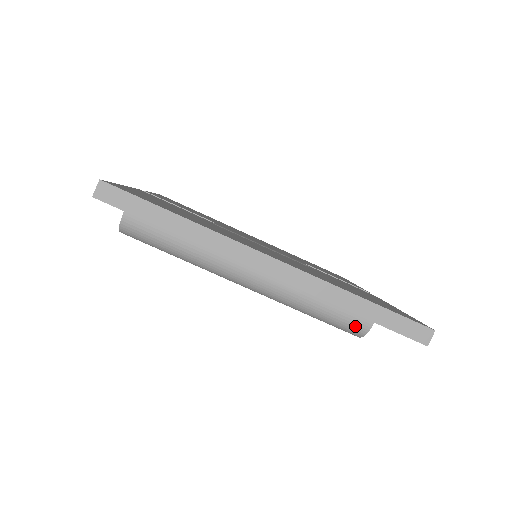
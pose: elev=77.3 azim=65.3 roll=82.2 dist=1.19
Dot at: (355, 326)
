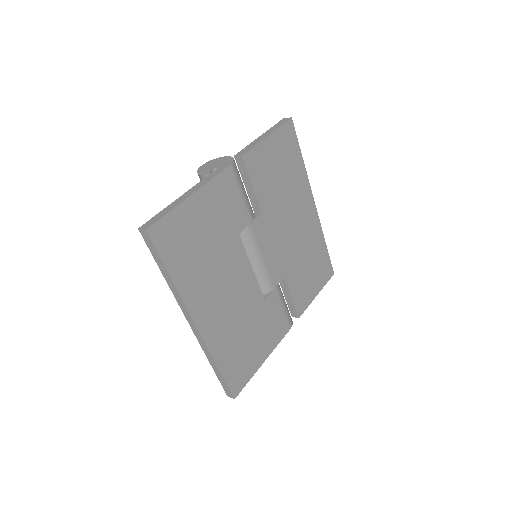
Dot at: occluded
